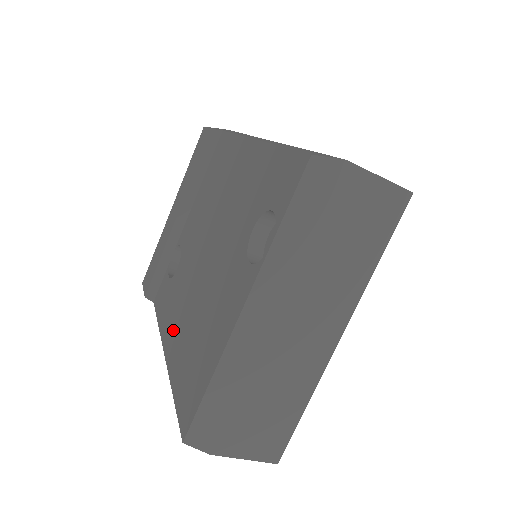
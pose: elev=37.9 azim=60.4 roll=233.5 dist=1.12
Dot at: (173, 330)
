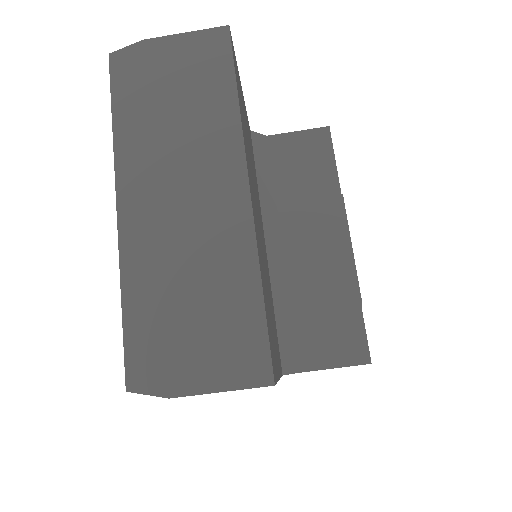
Dot at: occluded
